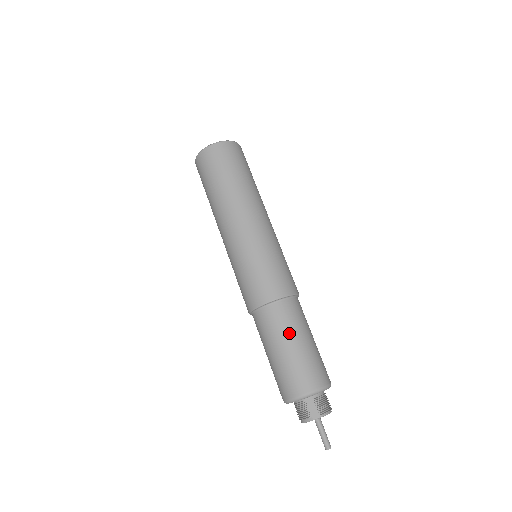
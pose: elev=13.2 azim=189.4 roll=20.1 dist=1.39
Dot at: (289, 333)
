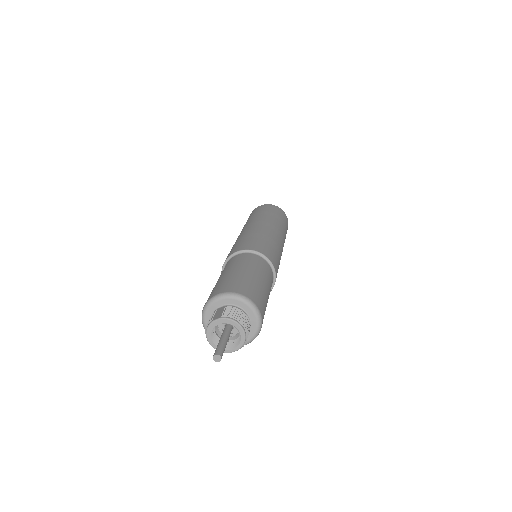
Dot at: (236, 266)
